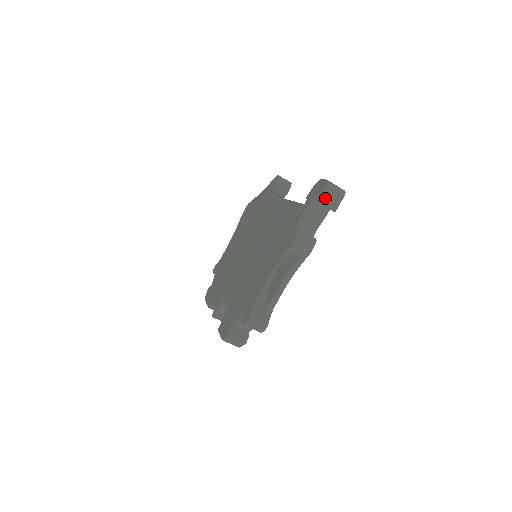
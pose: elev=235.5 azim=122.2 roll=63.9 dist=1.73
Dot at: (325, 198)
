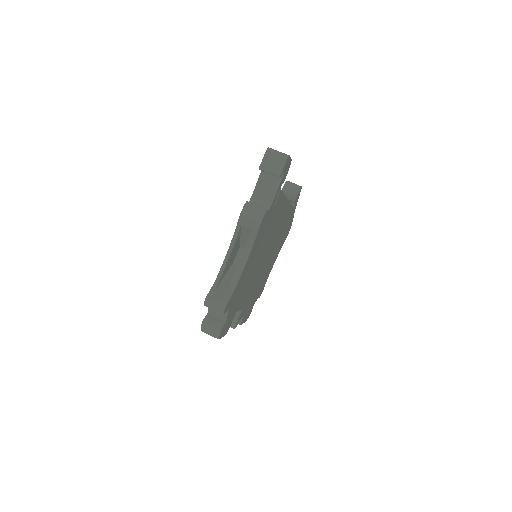
Dot at: (266, 165)
